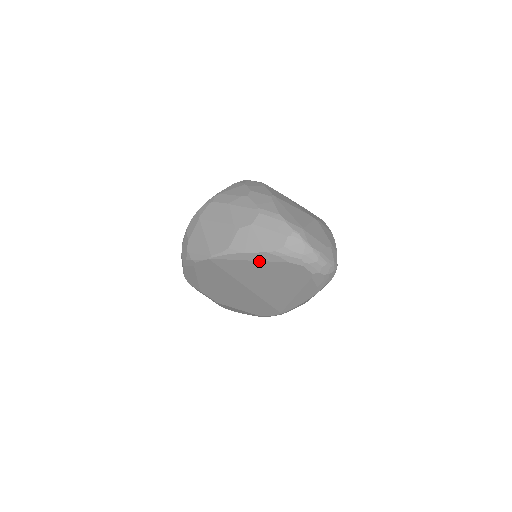
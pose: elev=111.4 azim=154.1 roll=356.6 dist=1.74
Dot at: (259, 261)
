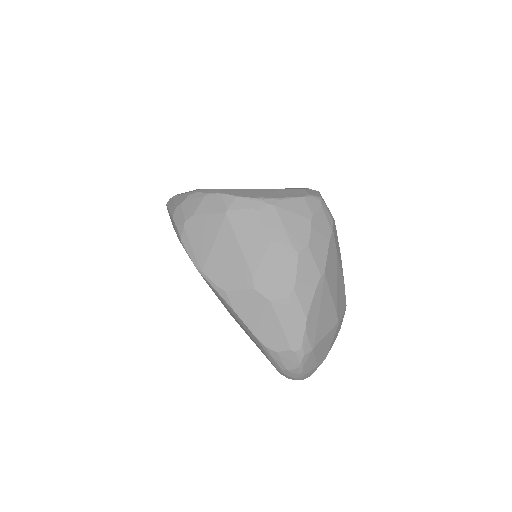
Dot at: (244, 327)
